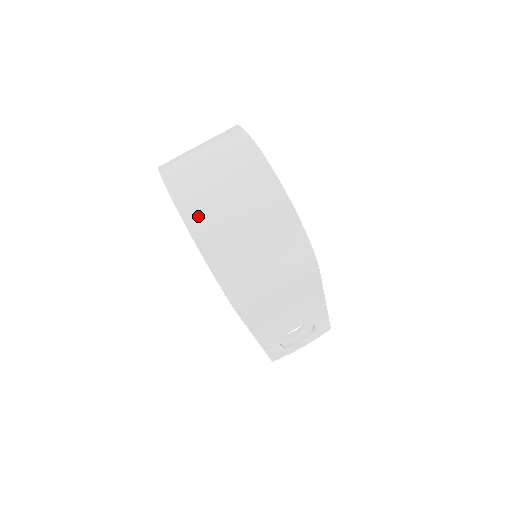
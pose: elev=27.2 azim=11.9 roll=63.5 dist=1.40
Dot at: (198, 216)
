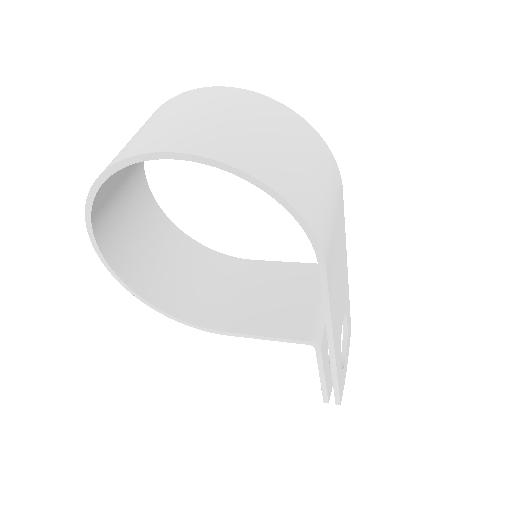
Dot at: (217, 146)
